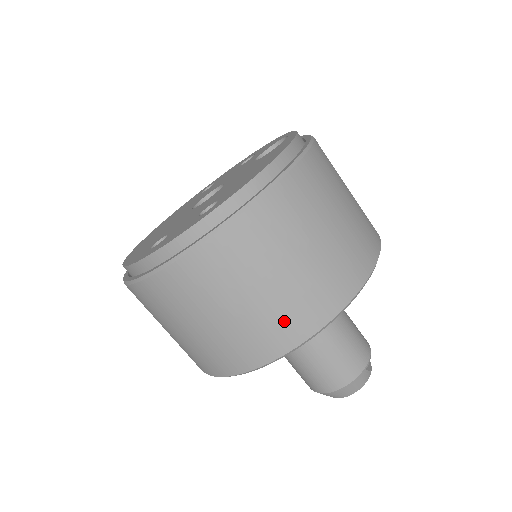
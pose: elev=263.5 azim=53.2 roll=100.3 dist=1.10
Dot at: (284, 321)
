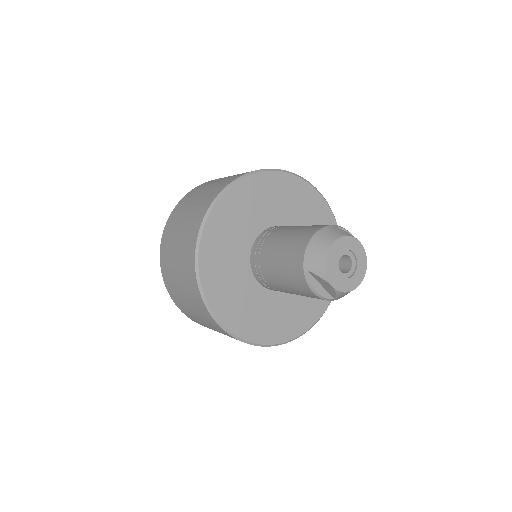
Dot at: (223, 183)
